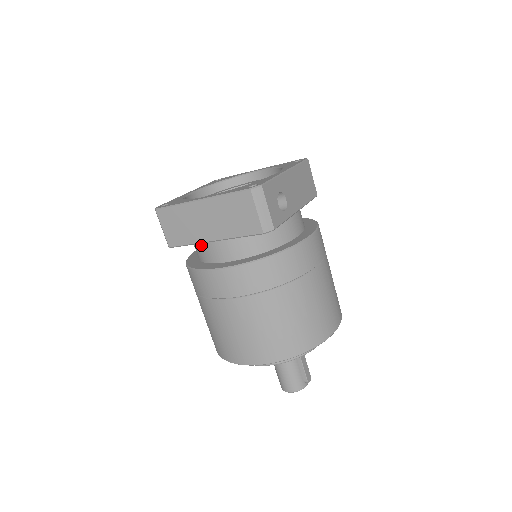
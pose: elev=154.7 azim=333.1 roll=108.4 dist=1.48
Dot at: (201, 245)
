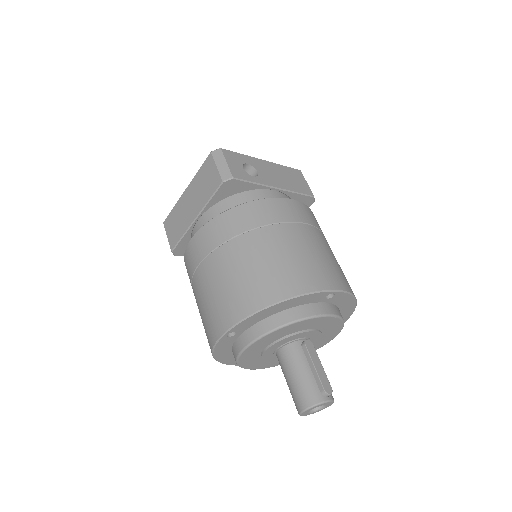
Dot at: occluded
